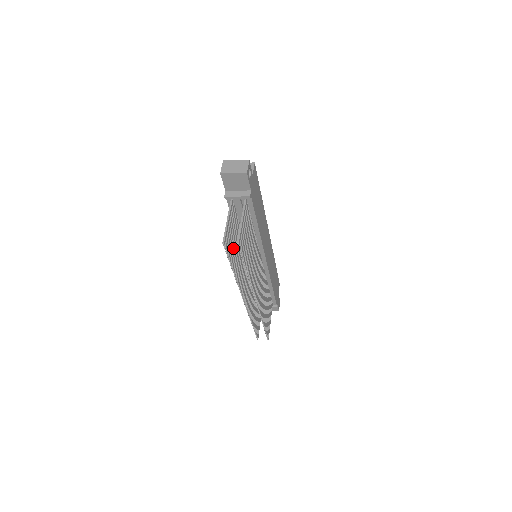
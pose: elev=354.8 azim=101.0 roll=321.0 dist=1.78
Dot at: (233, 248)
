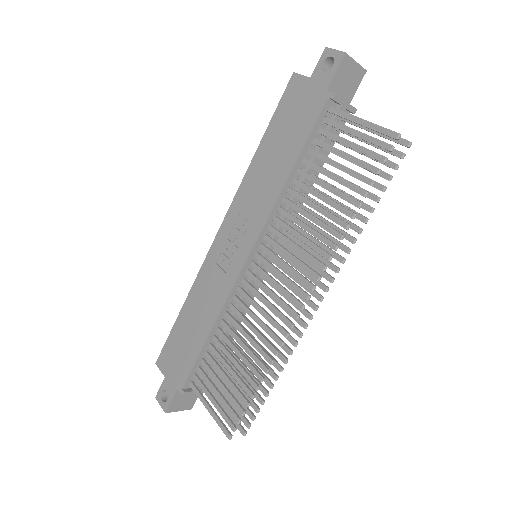
Dot at: (344, 179)
